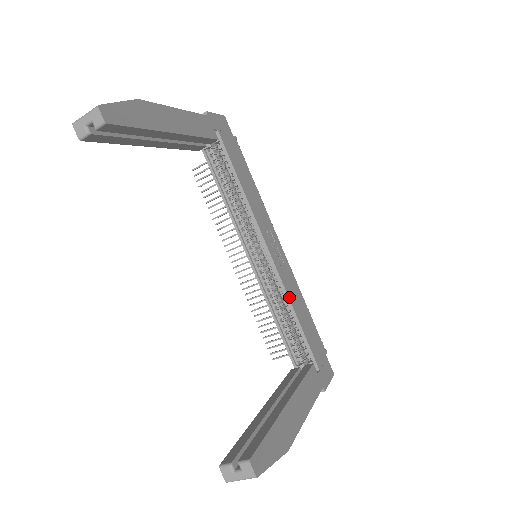
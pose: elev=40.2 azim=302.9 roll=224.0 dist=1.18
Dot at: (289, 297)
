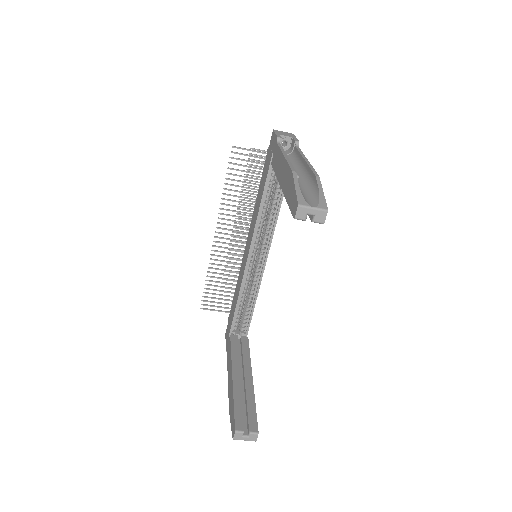
Dot at: (258, 291)
